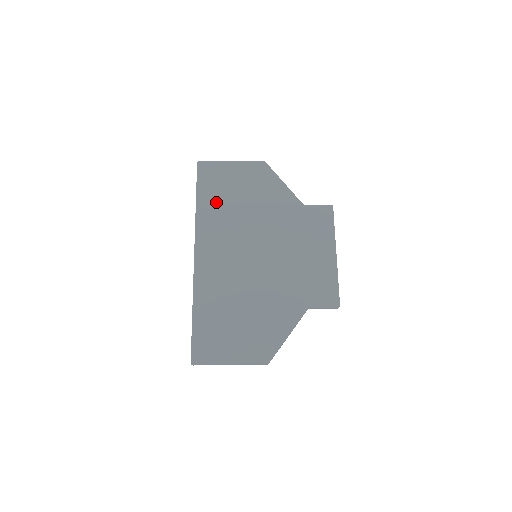
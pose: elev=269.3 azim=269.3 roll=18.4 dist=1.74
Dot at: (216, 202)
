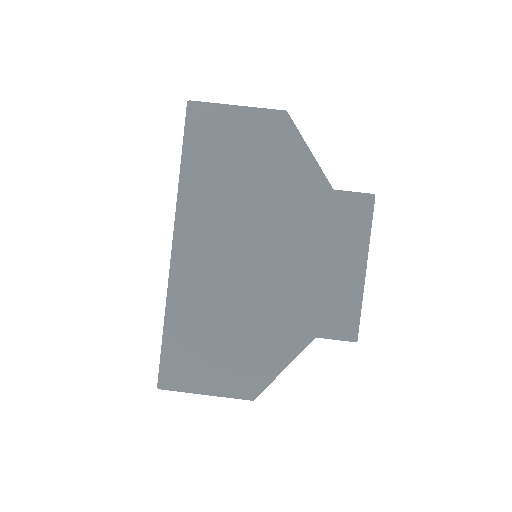
Dot at: (209, 170)
